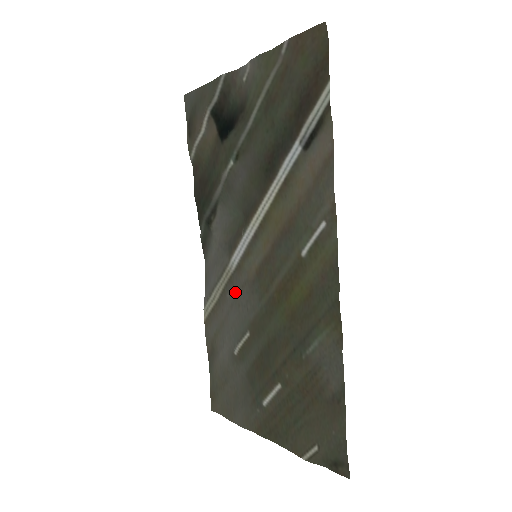
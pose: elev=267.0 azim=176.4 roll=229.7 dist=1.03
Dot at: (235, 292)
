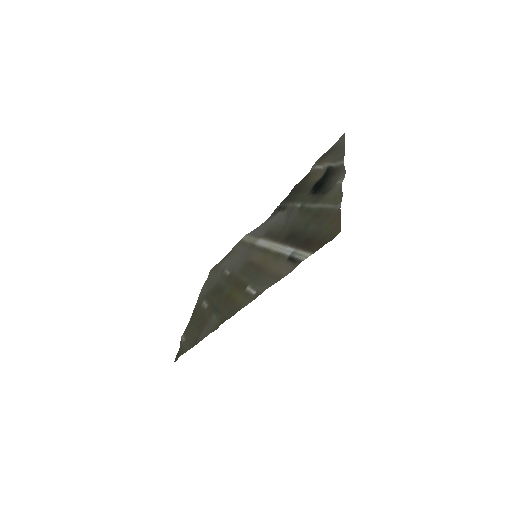
Dot at: (246, 252)
